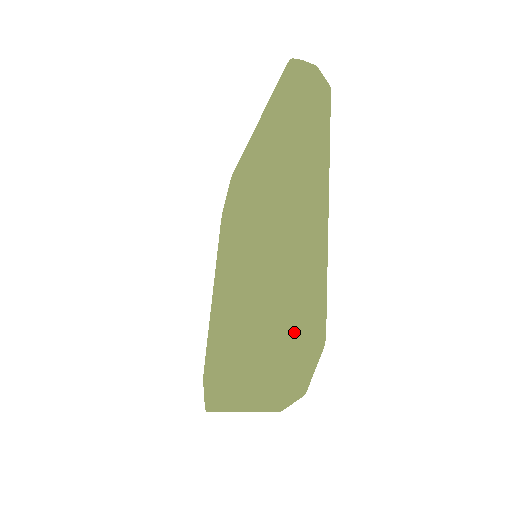
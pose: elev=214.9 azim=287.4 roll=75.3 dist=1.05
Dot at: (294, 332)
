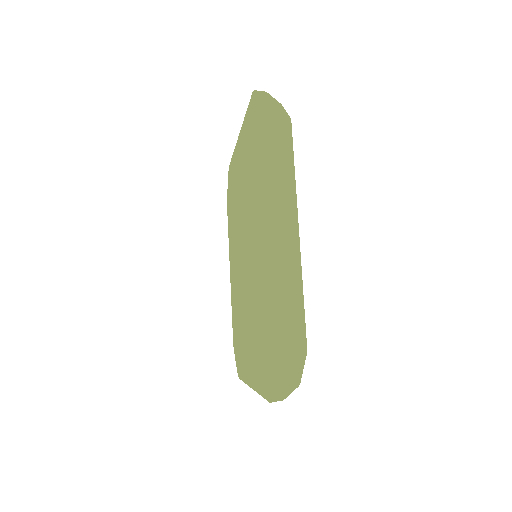
Dot at: (279, 353)
